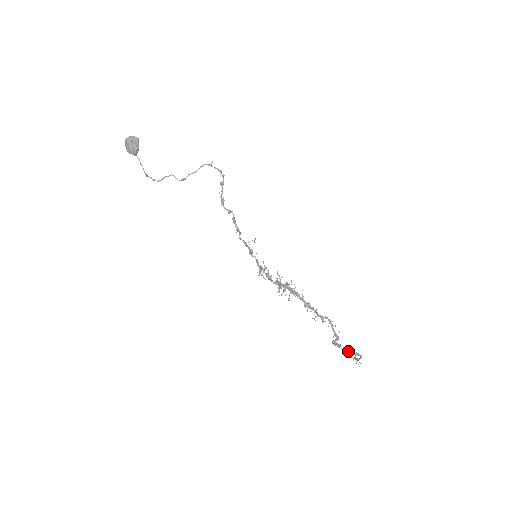
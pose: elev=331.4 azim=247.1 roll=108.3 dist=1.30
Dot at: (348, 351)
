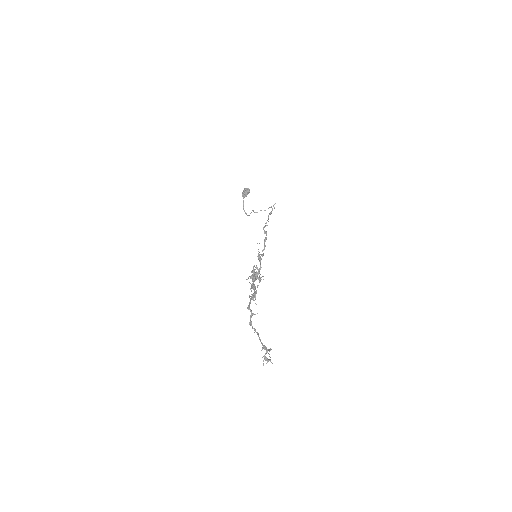
Dot at: (260, 341)
